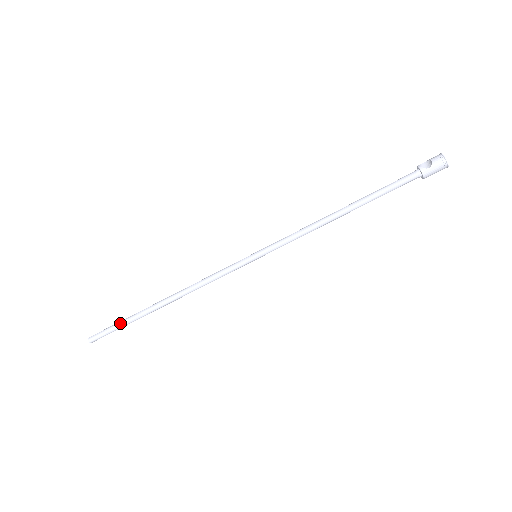
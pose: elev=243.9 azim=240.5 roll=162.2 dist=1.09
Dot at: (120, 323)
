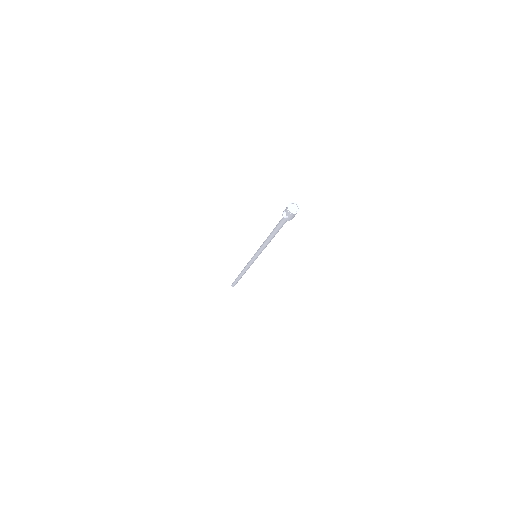
Dot at: (235, 281)
